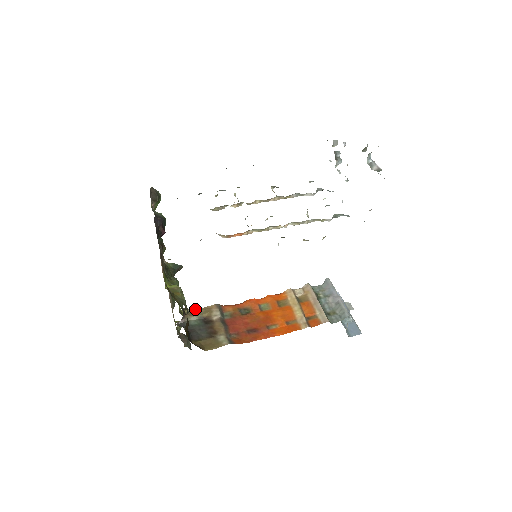
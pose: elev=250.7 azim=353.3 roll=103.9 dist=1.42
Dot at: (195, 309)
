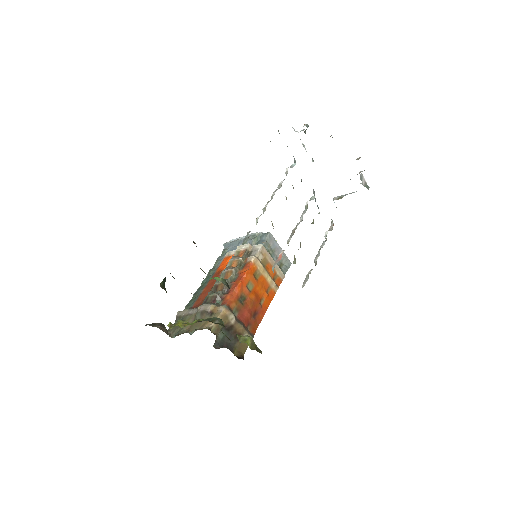
Dot at: occluded
